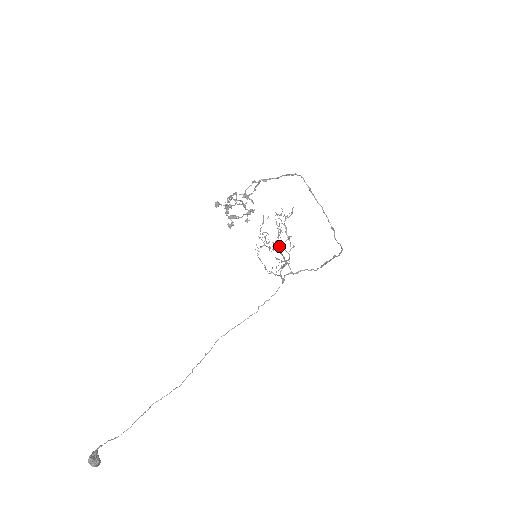
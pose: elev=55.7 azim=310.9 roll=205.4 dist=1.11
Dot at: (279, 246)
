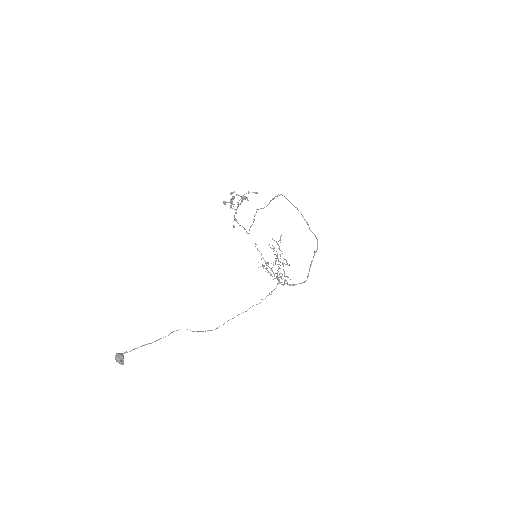
Dot at: occluded
